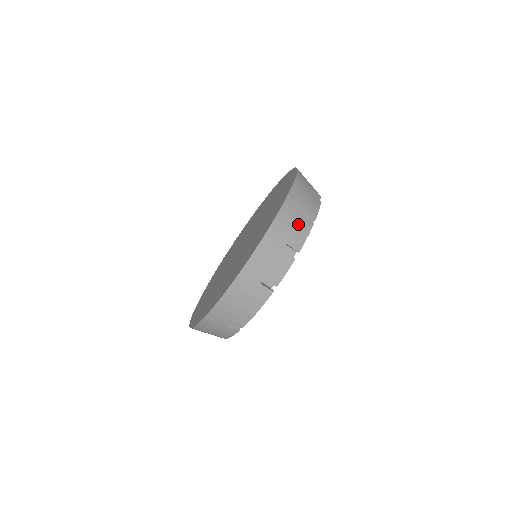
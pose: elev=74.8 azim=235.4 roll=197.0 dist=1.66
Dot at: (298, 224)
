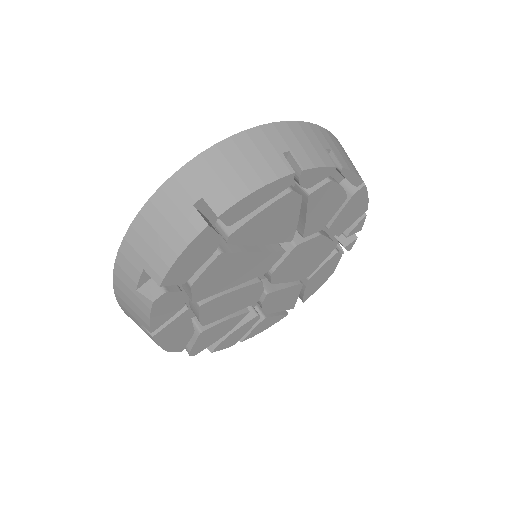
Dot at: (347, 158)
